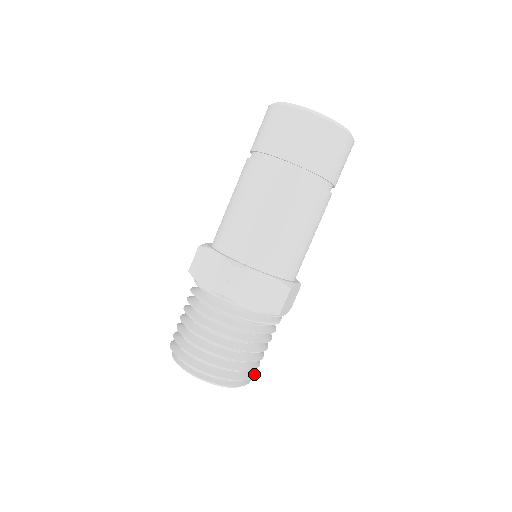
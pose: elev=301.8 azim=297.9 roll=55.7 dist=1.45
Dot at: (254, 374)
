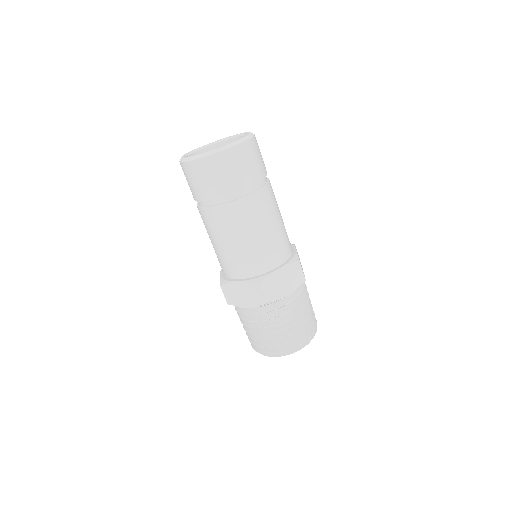
Dot at: (315, 318)
